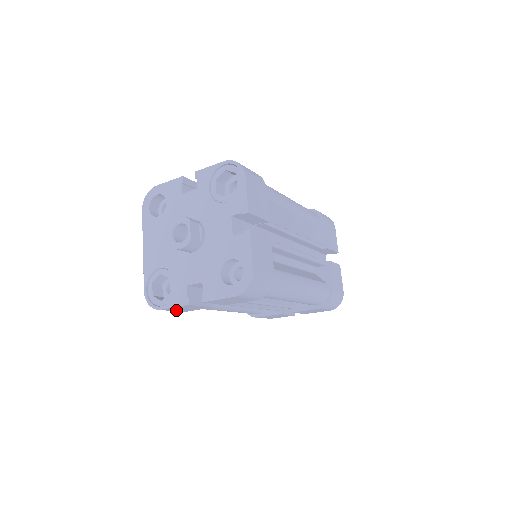
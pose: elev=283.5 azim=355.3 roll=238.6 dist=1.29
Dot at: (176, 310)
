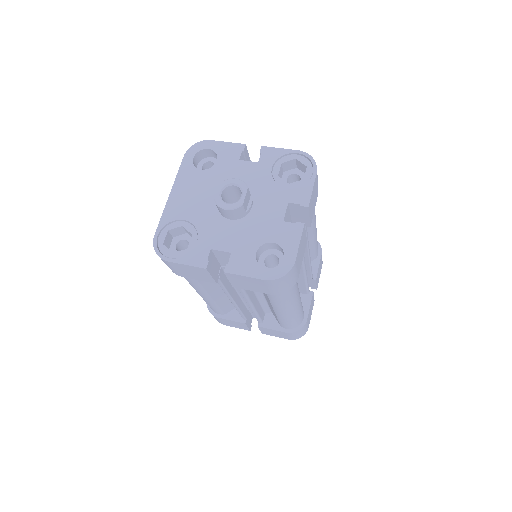
Dot at: (178, 270)
